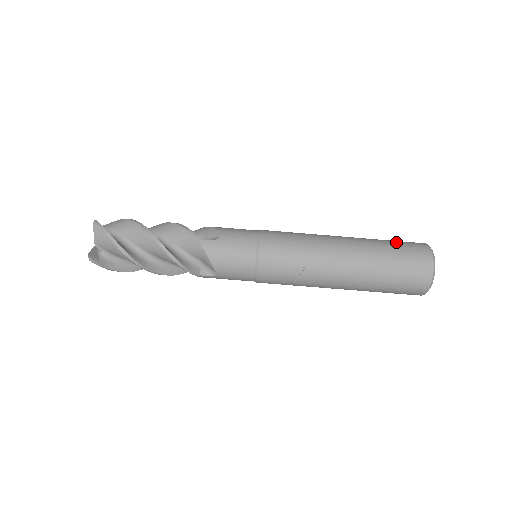
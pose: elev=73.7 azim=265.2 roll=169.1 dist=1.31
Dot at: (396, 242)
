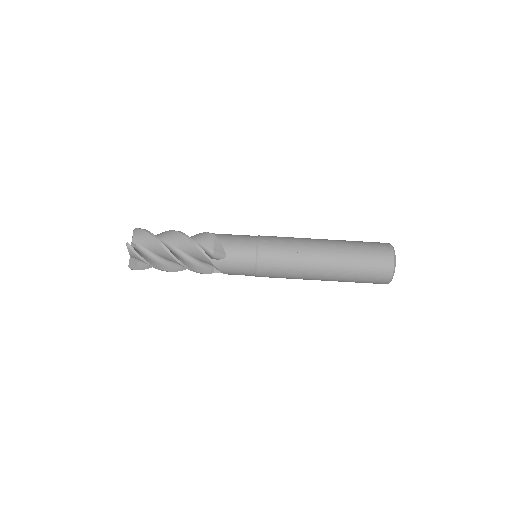
Dot at: occluded
